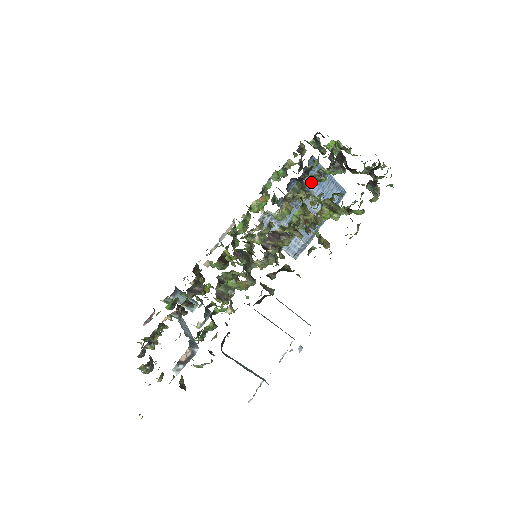
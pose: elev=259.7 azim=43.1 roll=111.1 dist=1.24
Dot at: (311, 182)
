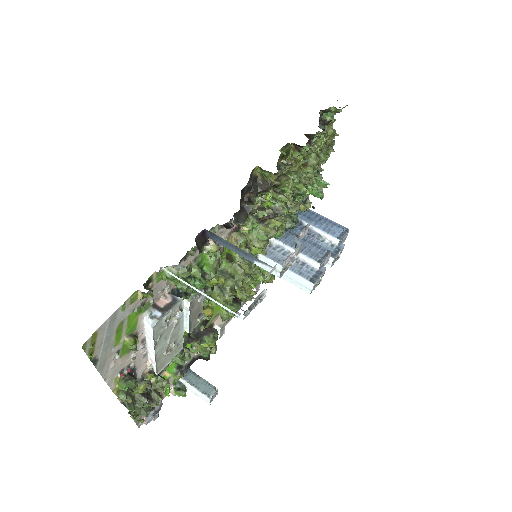
Dot at: (306, 219)
